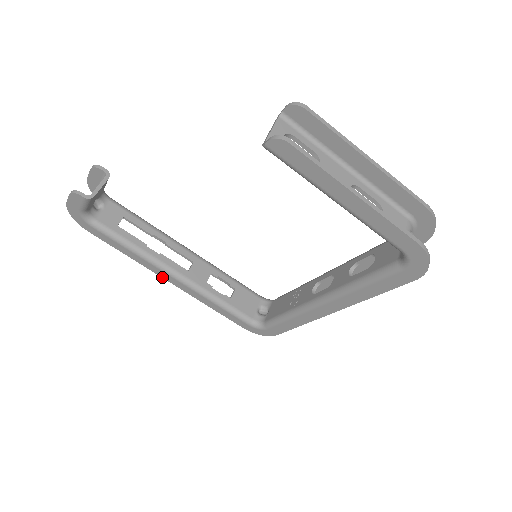
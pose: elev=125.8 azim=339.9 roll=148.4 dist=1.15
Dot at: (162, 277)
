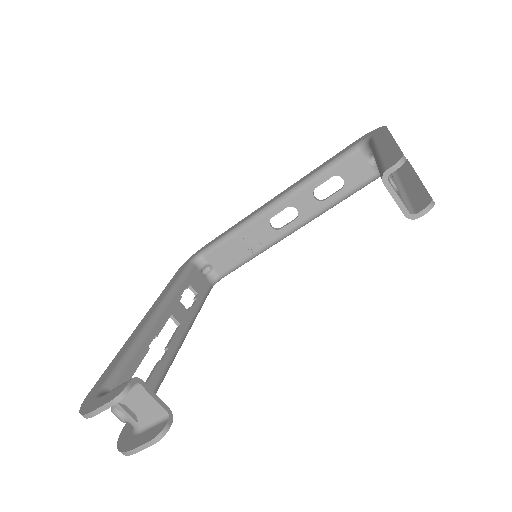
Dot at: occluded
